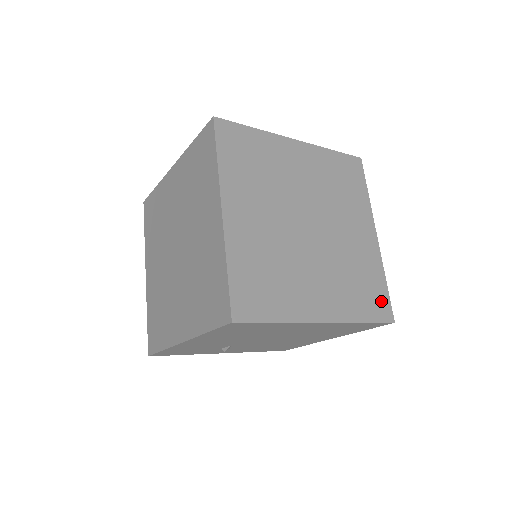
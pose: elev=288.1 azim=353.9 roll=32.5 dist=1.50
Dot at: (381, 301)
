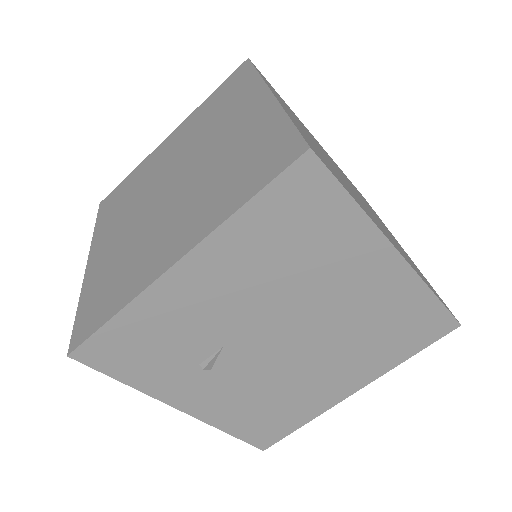
Dot at: (438, 296)
